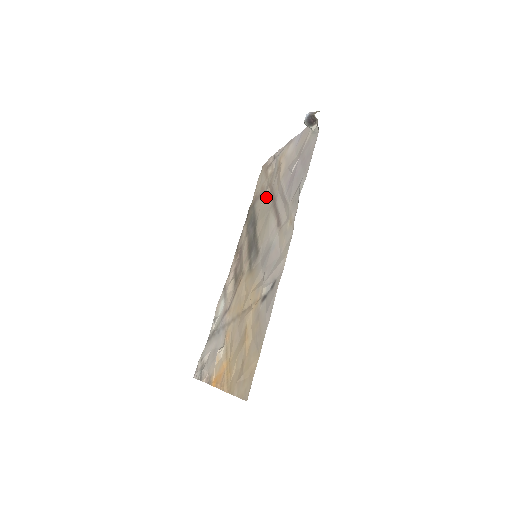
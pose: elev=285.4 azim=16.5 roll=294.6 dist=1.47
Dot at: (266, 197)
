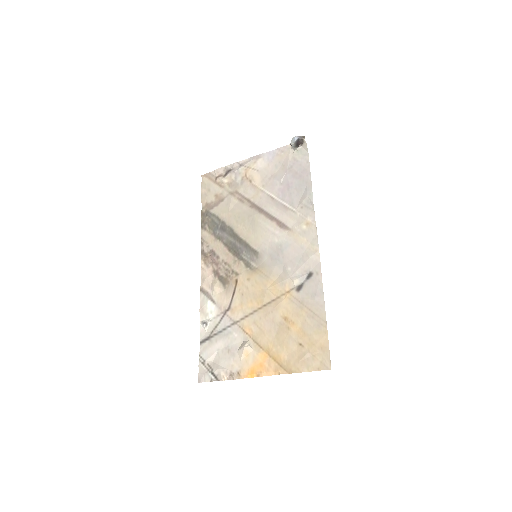
Dot at: (235, 204)
